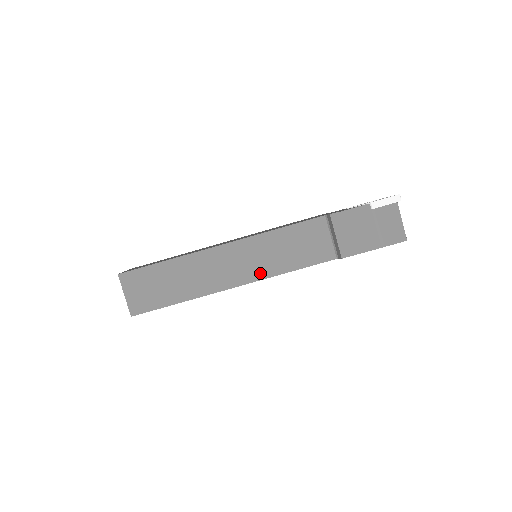
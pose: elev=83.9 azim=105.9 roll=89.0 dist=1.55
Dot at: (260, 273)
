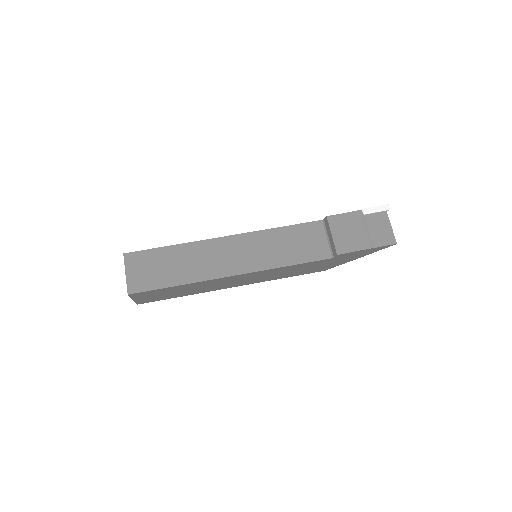
Dot at: (259, 264)
